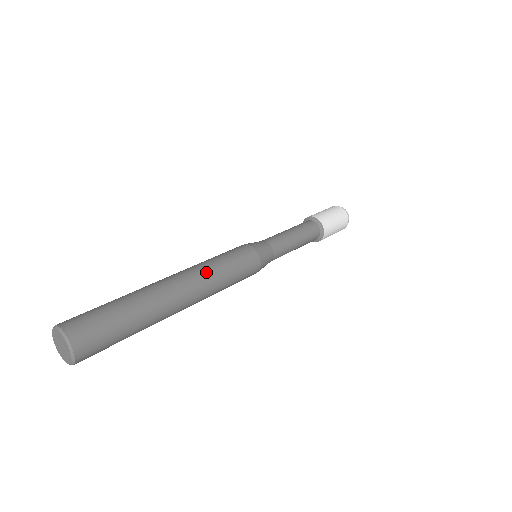
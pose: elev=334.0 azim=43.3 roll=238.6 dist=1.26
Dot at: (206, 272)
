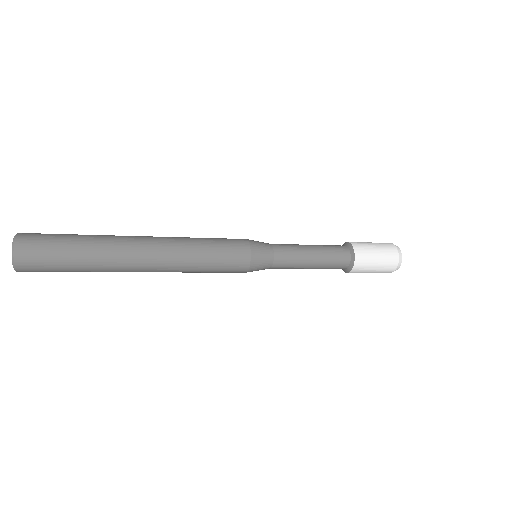
Dot at: (179, 238)
